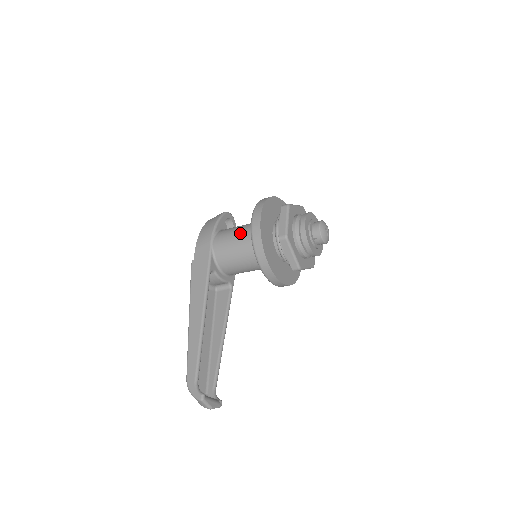
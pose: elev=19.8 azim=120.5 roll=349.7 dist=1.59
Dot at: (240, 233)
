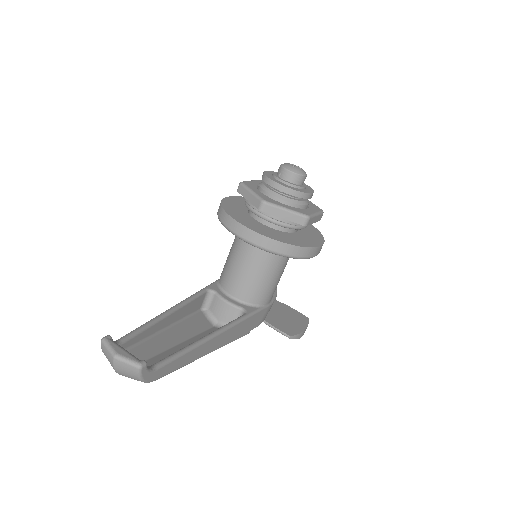
Dot at: occluded
